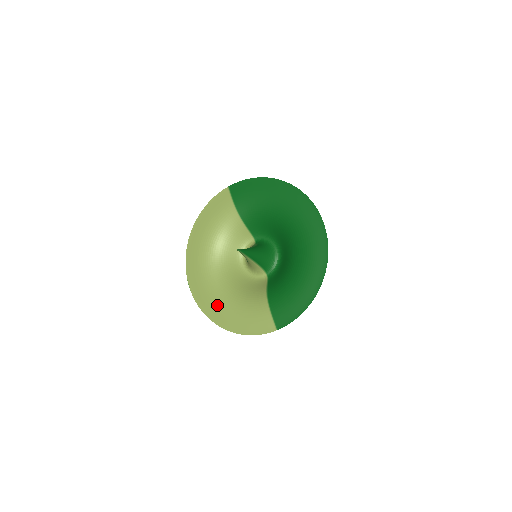
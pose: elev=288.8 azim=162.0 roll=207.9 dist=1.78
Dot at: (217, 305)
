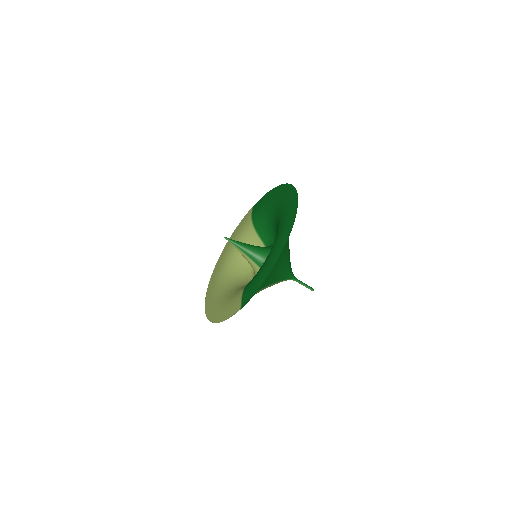
Dot at: (214, 303)
